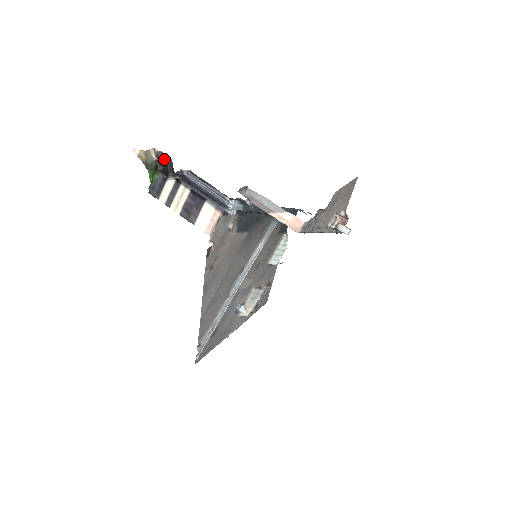
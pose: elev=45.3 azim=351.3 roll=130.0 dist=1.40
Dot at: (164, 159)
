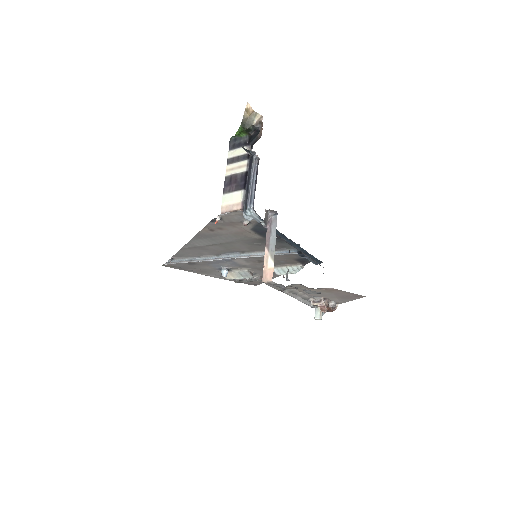
Dot at: (259, 131)
